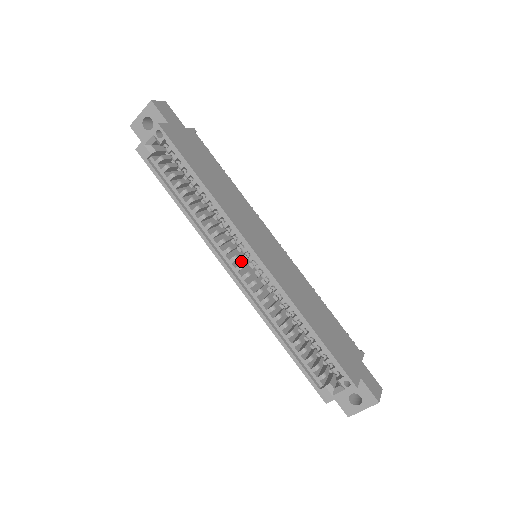
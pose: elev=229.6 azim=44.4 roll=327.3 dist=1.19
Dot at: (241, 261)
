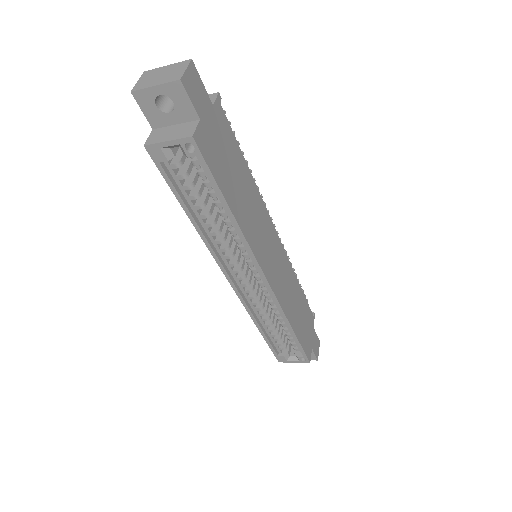
Dot at: occluded
